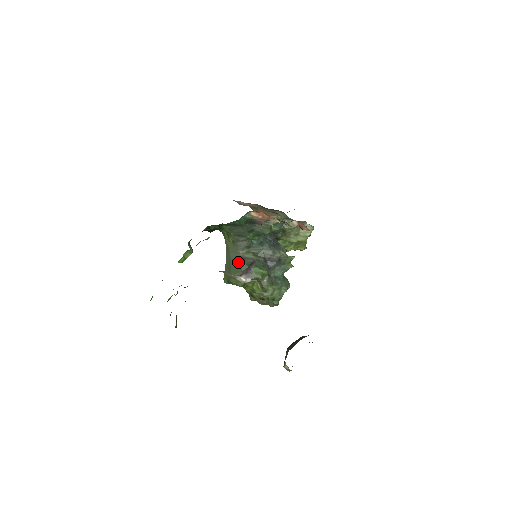
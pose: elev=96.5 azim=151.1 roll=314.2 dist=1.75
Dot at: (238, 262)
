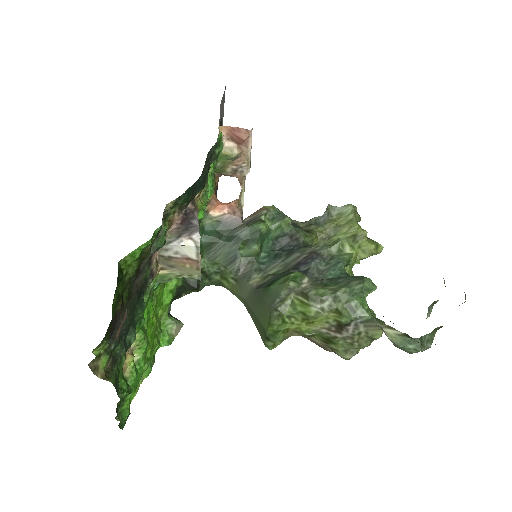
Dot at: (256, 297)
